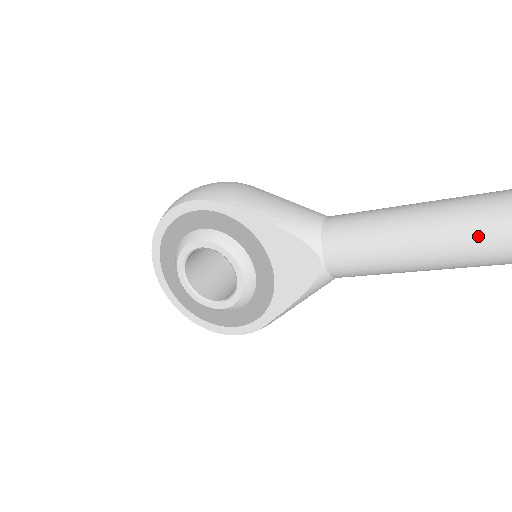
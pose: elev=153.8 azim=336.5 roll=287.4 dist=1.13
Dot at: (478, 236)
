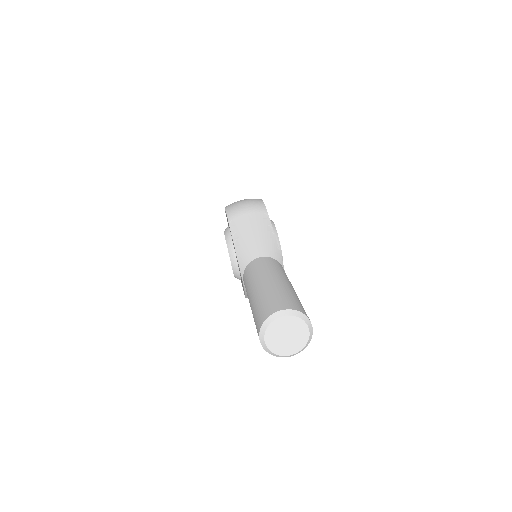
Dot at: (255, 319)
